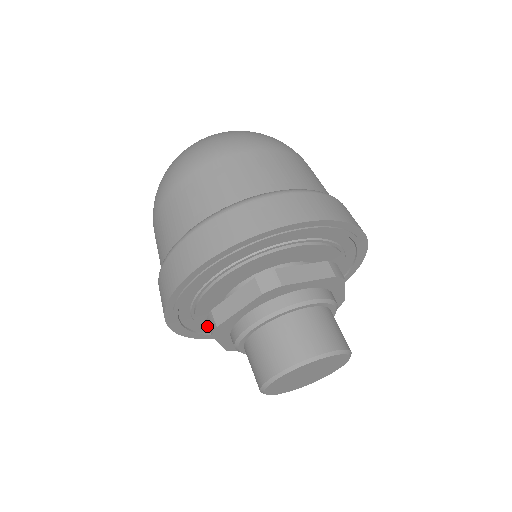
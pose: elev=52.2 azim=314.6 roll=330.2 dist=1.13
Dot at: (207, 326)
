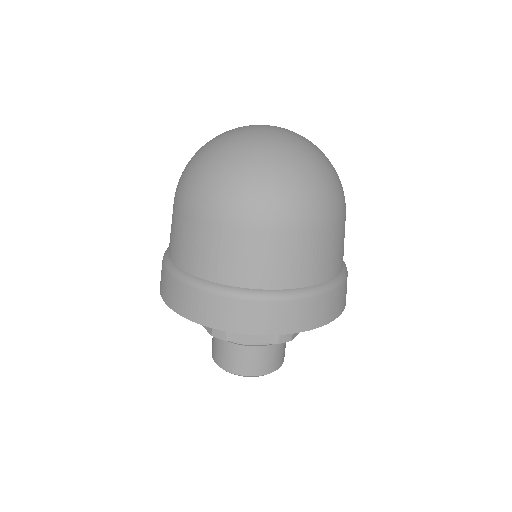
Dot at: occluded
